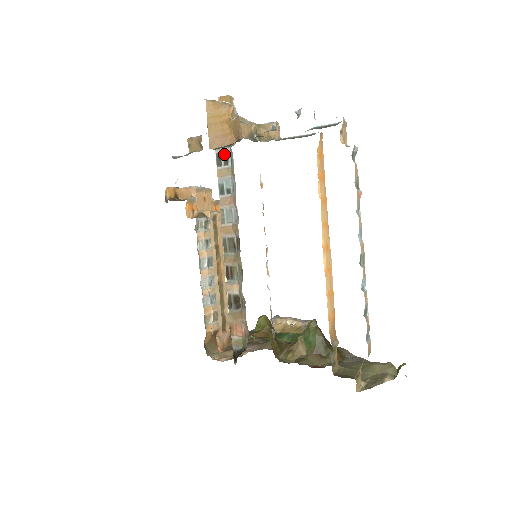
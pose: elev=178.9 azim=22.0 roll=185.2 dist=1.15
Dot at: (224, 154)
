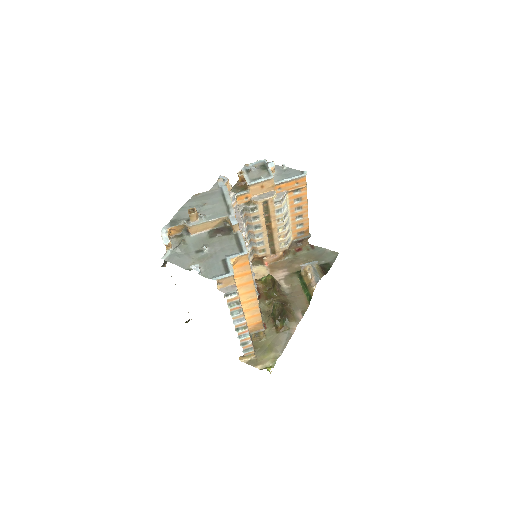
Dot at: occluded
